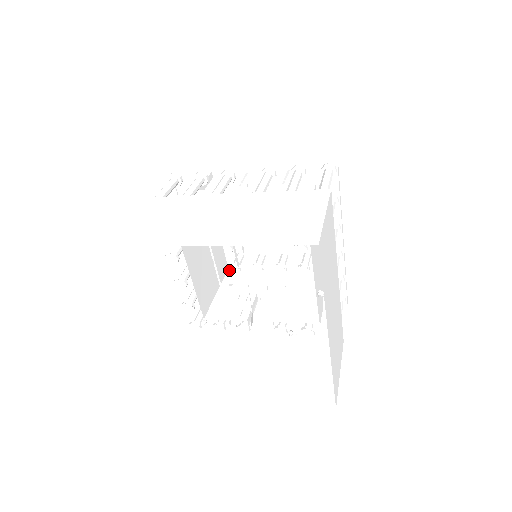
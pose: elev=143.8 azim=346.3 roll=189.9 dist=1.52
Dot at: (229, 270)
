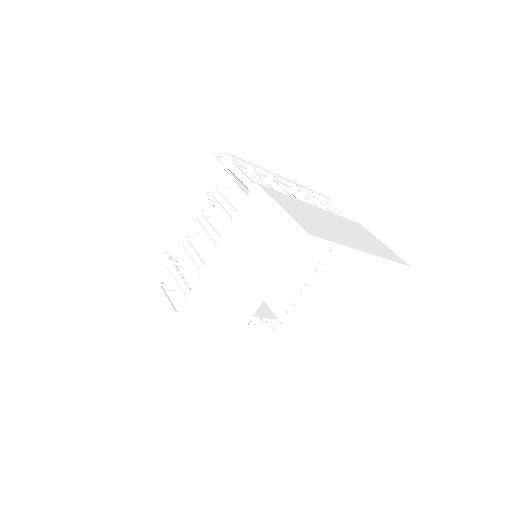
Dot at: occluded
